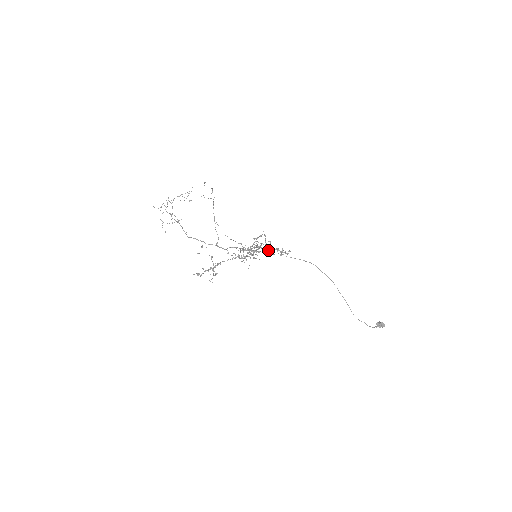
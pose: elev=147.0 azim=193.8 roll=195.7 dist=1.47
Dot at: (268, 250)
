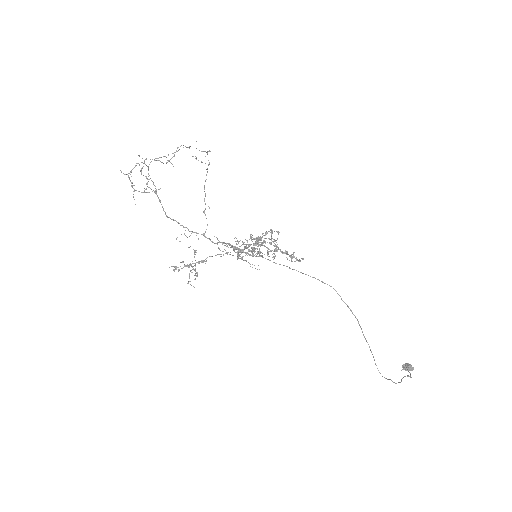
Dot at: (273, 251)
